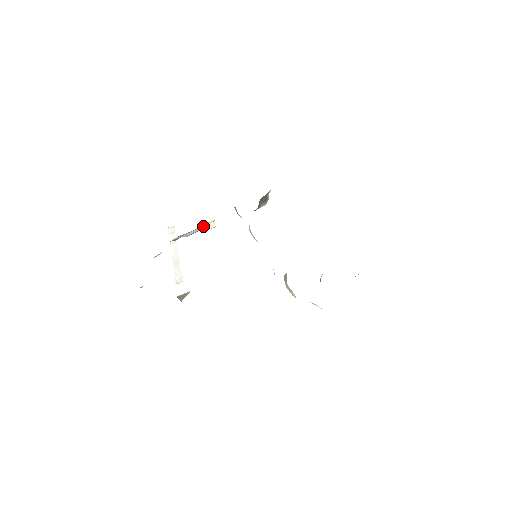
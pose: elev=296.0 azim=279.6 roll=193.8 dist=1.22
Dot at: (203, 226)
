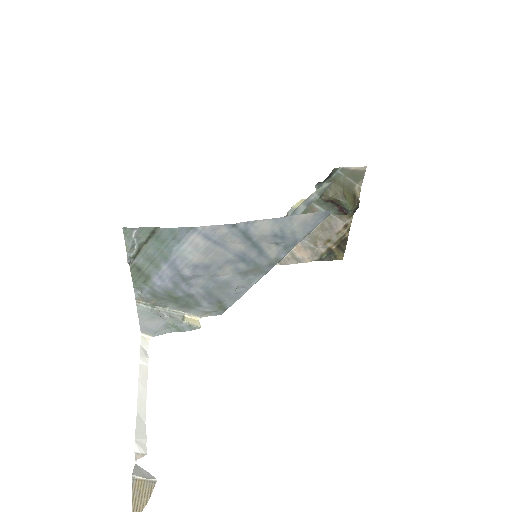
Dot at: (187, 318)
